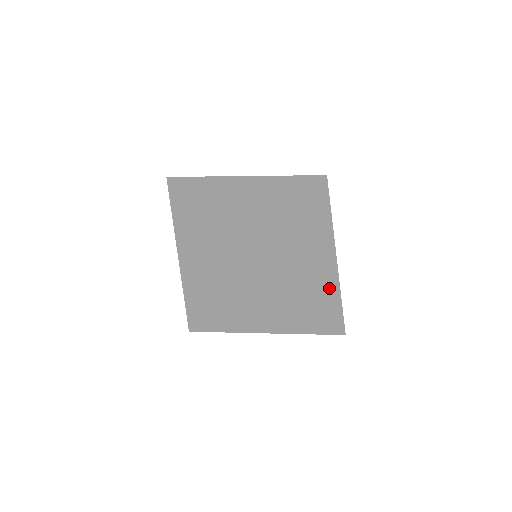
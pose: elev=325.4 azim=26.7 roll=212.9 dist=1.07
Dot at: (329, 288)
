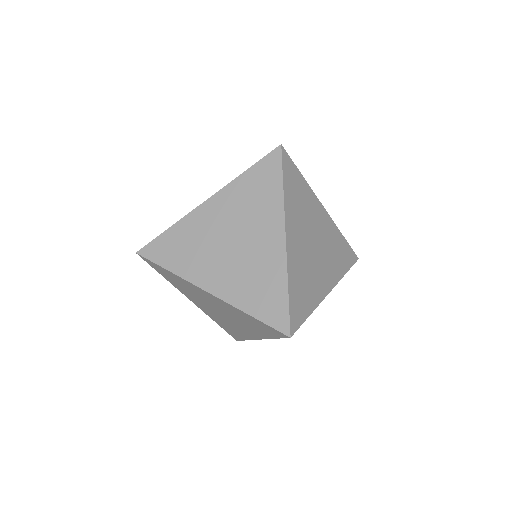
Dot at: (273, 263)
